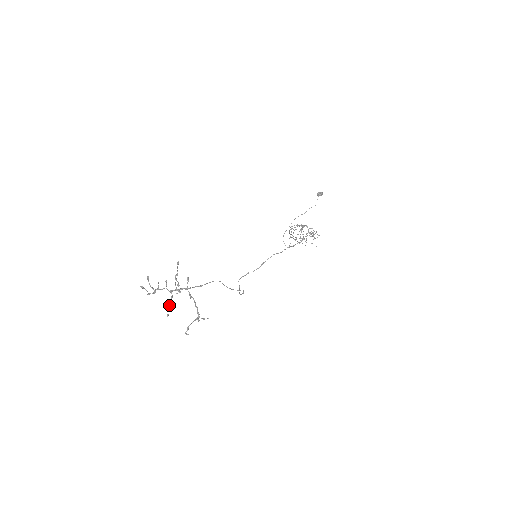
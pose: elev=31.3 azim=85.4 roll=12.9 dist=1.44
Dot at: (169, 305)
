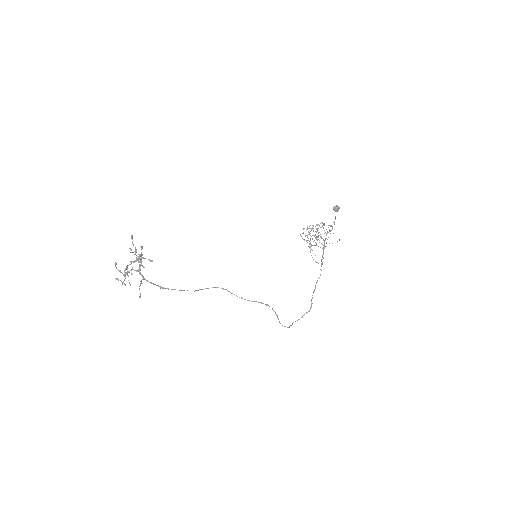
Dot at: occluded
